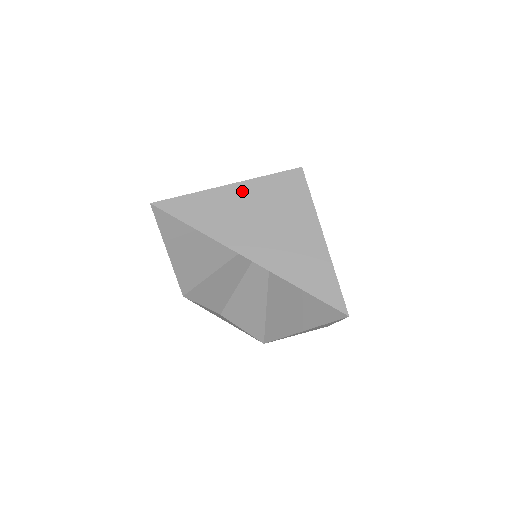
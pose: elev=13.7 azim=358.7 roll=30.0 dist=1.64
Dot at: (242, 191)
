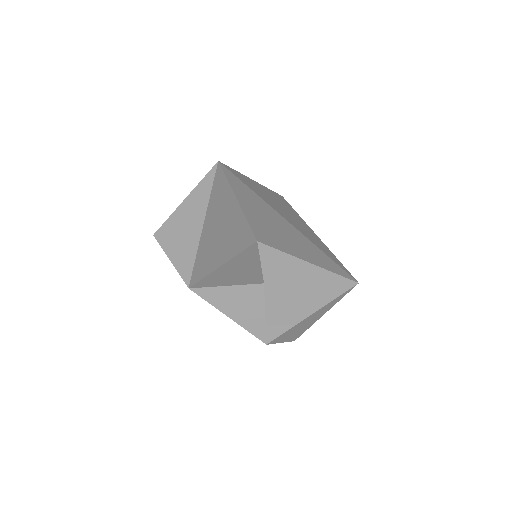
Dot at: (264, 189)
